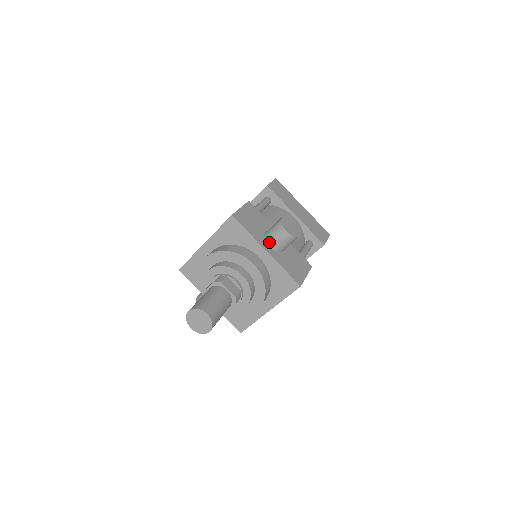
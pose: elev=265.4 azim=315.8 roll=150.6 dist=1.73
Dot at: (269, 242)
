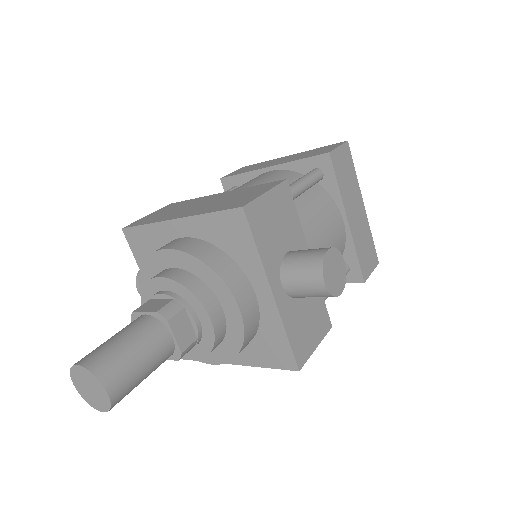
Dot at: (285, 278)
